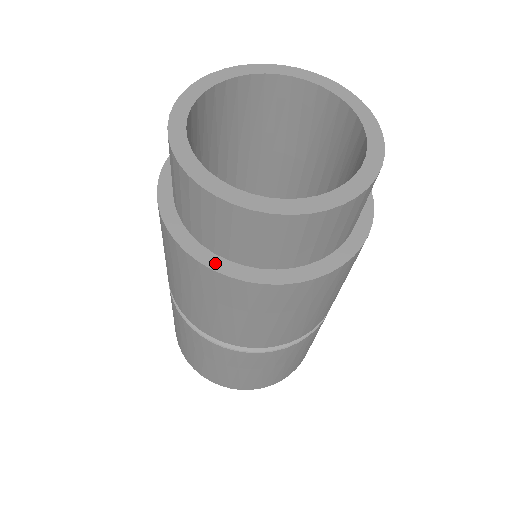
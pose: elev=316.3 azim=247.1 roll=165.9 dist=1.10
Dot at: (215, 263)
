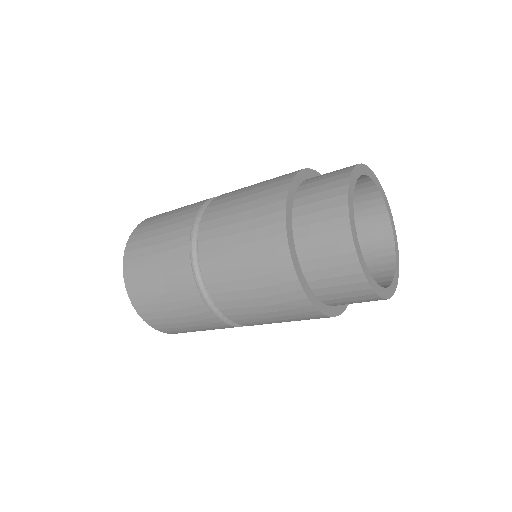
Dot at: (328, 311)
